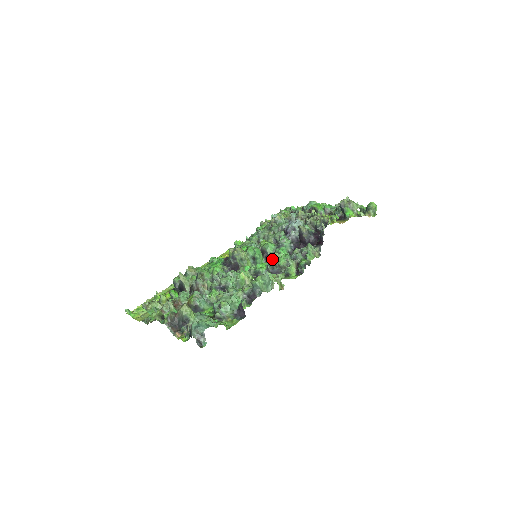
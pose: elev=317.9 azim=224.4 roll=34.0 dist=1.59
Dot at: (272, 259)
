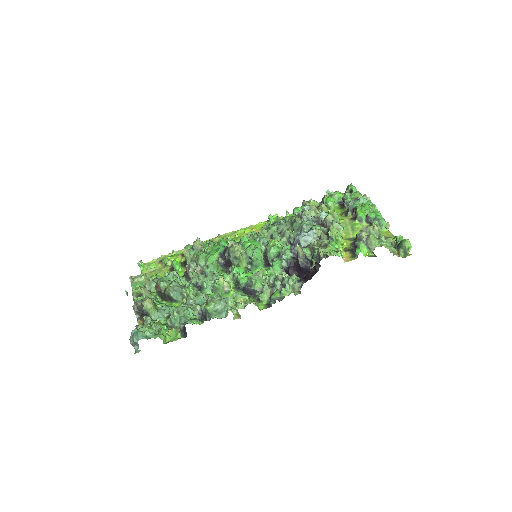
Dot at: (251, 277)
